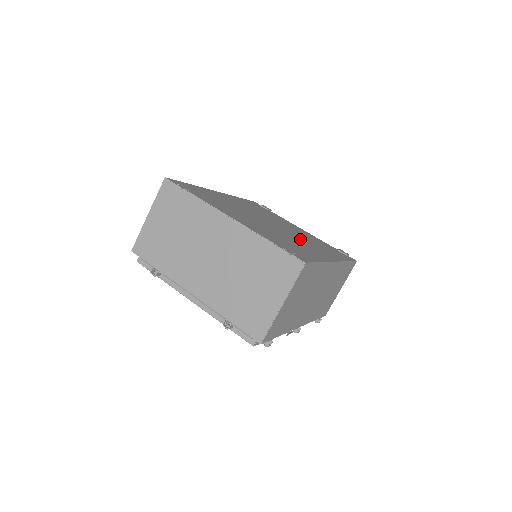
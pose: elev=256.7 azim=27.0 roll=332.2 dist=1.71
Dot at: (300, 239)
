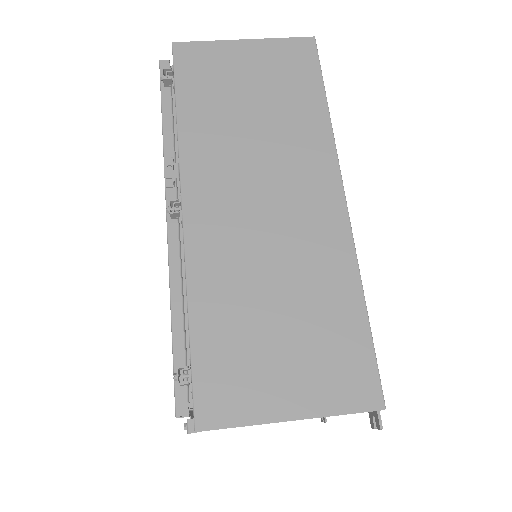
Dot at: occluded
